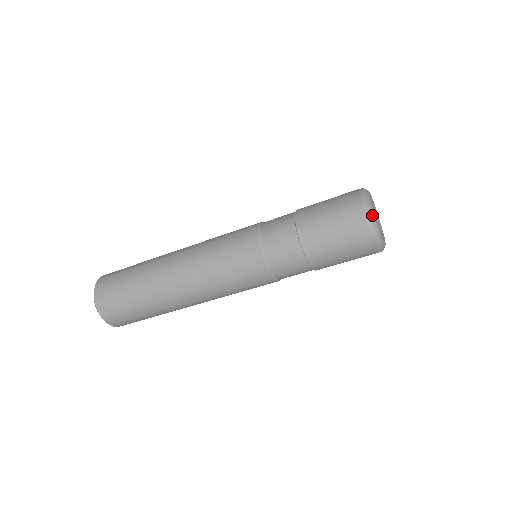
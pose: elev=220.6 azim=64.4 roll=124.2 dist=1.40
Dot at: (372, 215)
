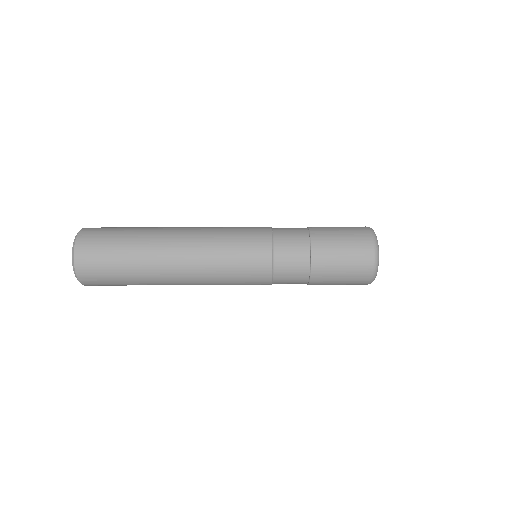
Dot at: (378, 254)
